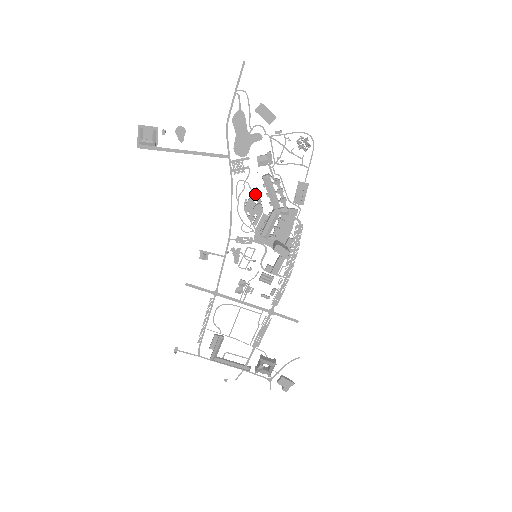
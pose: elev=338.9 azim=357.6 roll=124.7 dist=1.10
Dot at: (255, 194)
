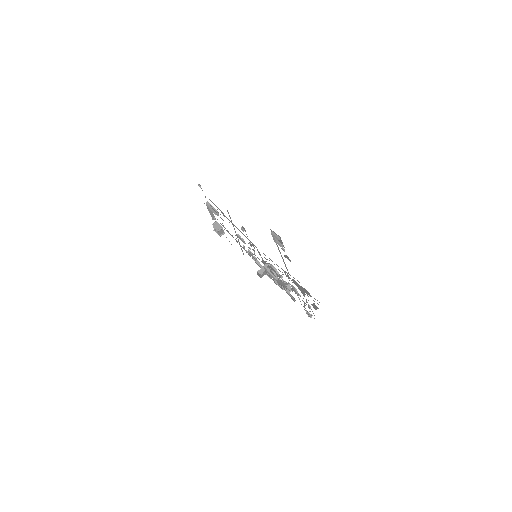
Dot at: (279, 276)
